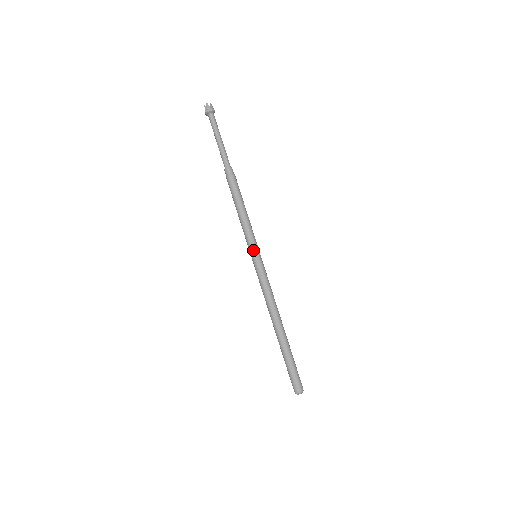
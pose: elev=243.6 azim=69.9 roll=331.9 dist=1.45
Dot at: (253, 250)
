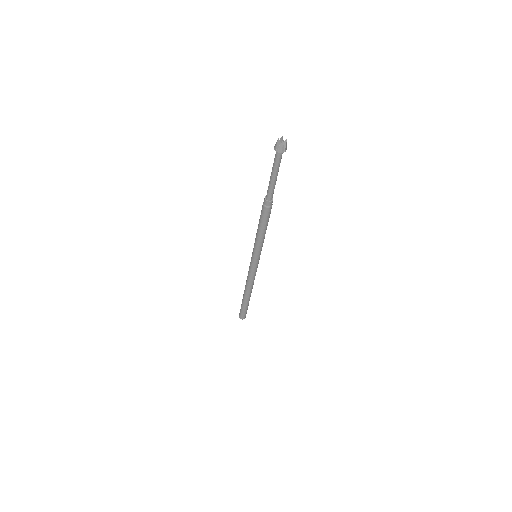
Dot at: (256, 256)
